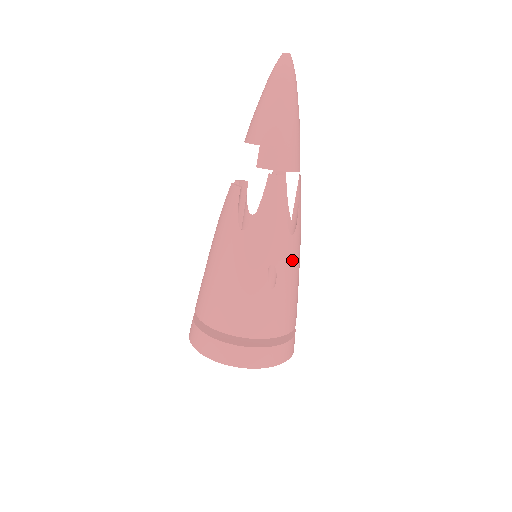
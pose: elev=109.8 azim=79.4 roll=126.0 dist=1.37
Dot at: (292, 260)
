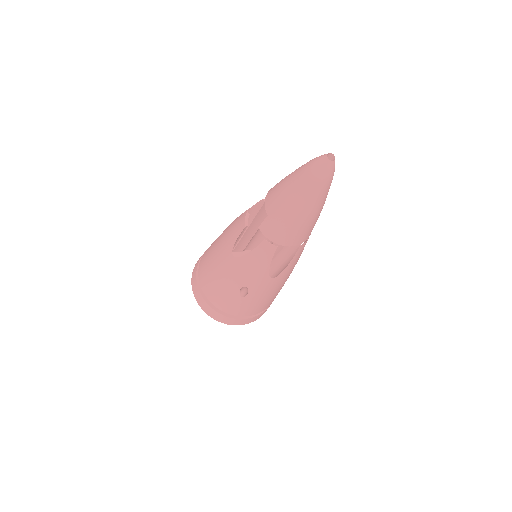
Dot at: (268, 288)
